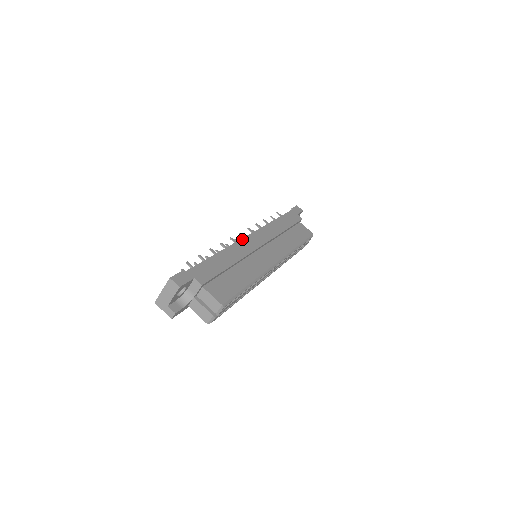
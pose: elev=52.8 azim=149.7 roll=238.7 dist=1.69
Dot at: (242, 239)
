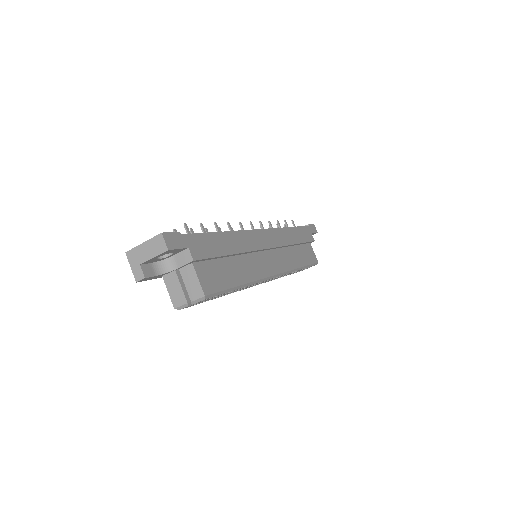
Dot at: (253, 230)
